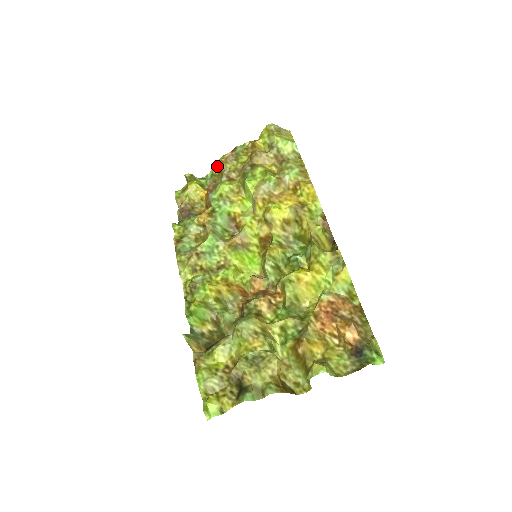
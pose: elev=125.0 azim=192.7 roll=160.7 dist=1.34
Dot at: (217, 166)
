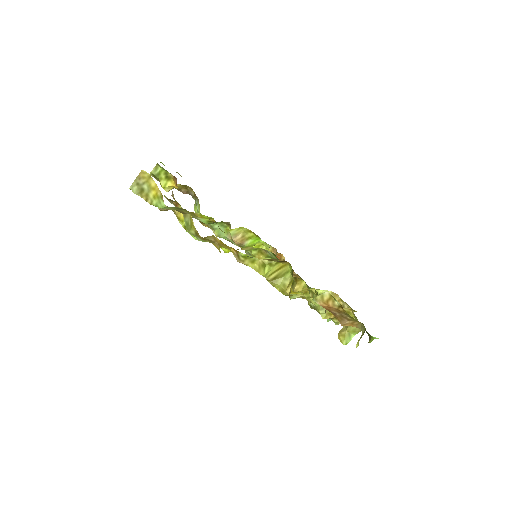
Dot at: occluded
